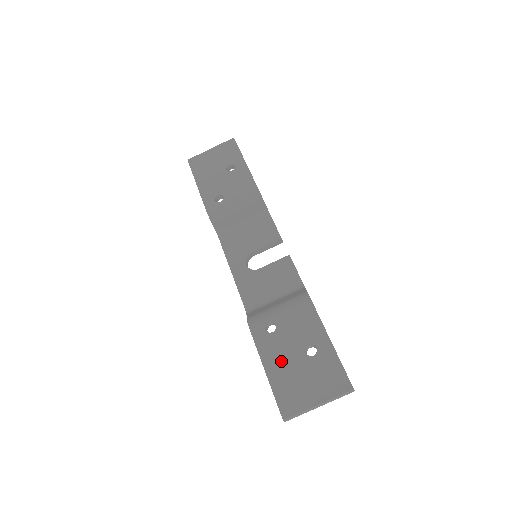
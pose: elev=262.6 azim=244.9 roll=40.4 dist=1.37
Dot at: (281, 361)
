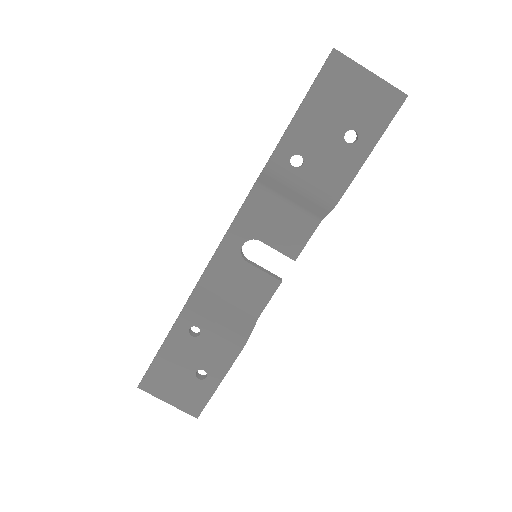
Dot at: (175, 359)
